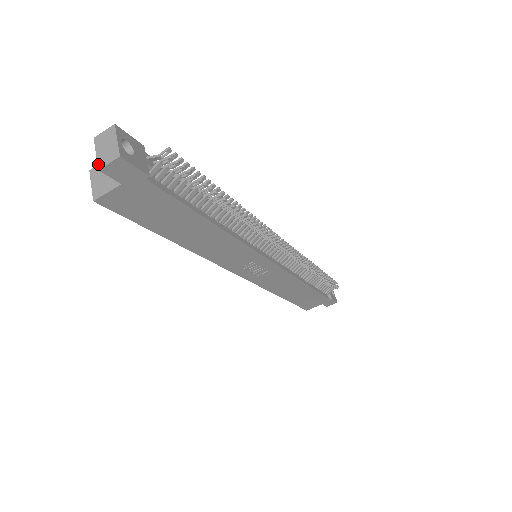
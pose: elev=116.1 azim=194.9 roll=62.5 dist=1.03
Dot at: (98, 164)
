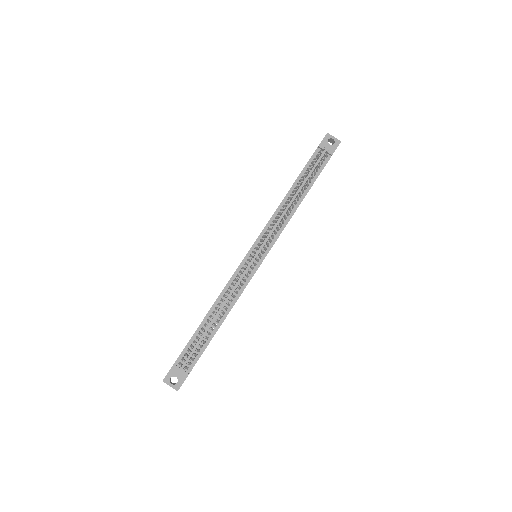
Dot at: occluded
